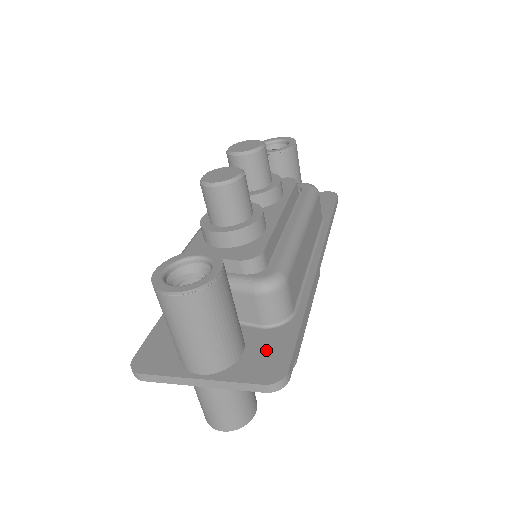
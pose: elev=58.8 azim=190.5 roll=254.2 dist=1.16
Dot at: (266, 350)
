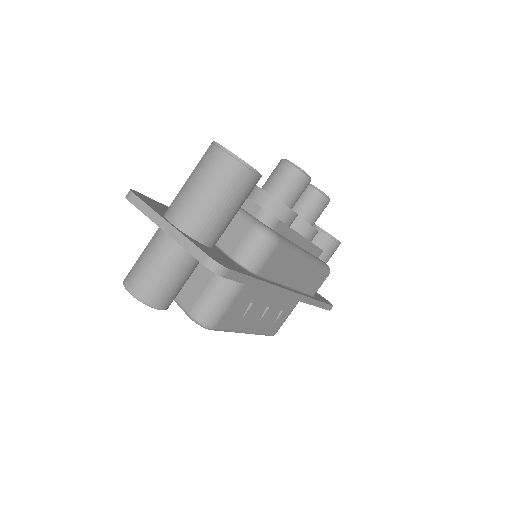
Dot at: (224, 258)
